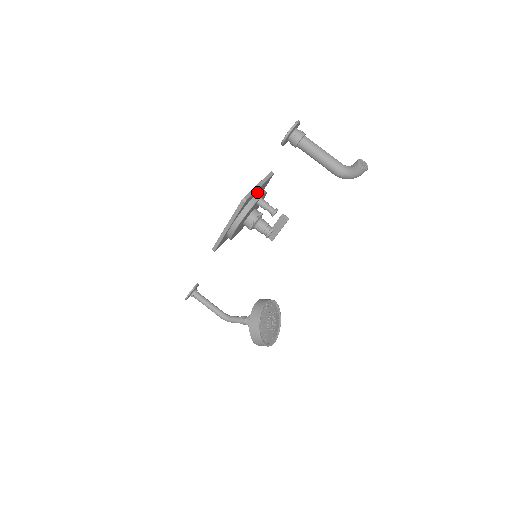
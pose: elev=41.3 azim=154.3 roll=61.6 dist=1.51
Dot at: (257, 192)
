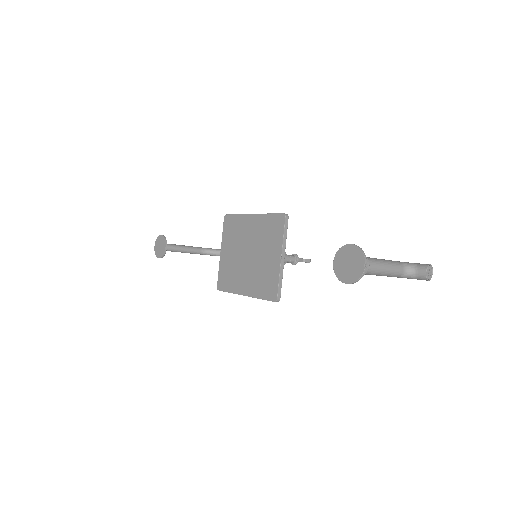
Dot at: (276, 256)
